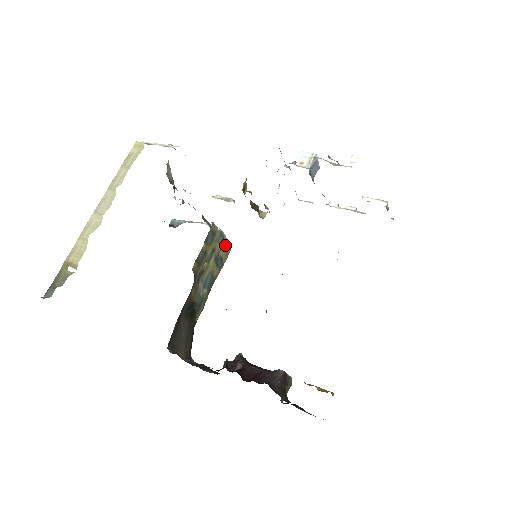
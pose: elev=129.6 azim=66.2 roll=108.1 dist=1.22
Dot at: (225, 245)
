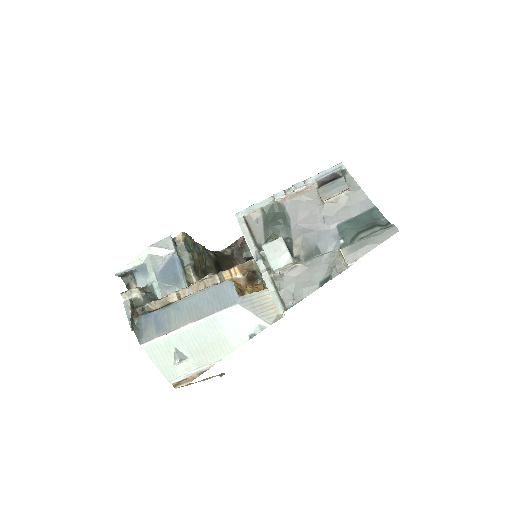
Dot at: (186, 243)
